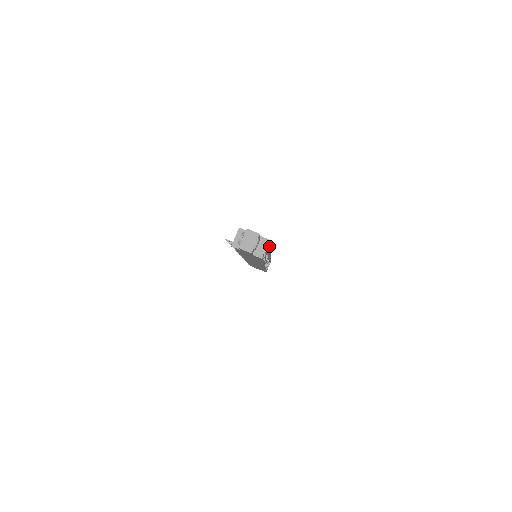
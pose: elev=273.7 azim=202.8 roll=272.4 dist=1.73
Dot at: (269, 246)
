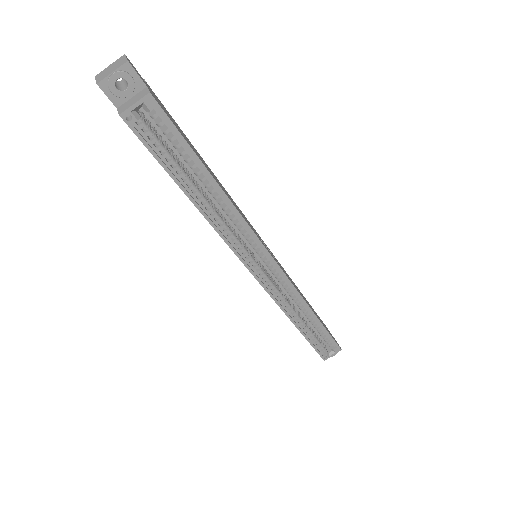
Dot at: (201, 164)
